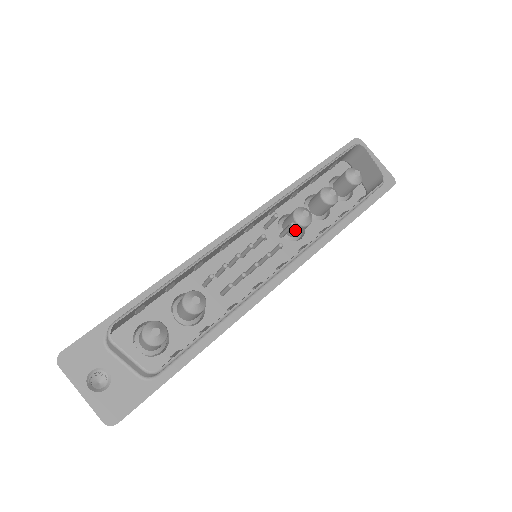
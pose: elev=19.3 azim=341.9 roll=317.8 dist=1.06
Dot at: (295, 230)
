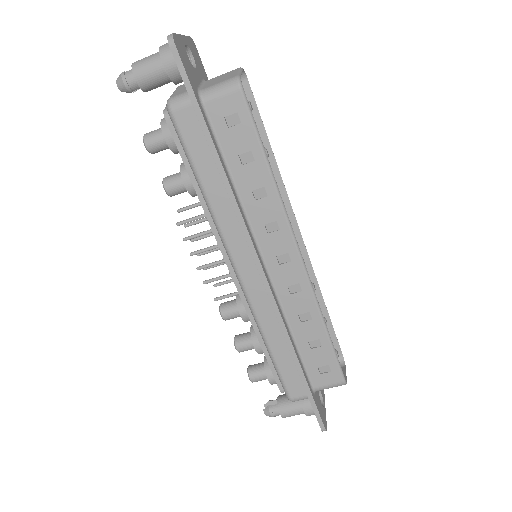
Dot at: occluded
